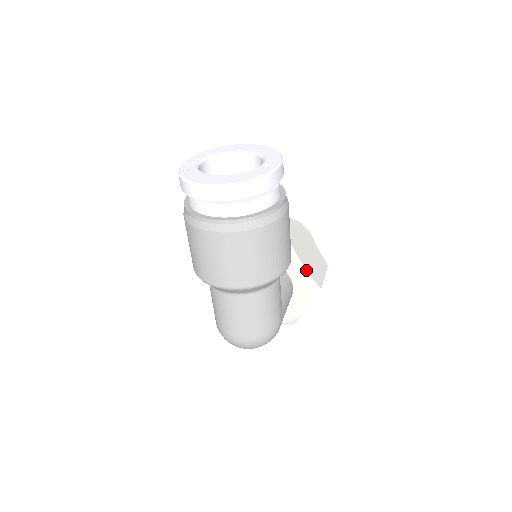
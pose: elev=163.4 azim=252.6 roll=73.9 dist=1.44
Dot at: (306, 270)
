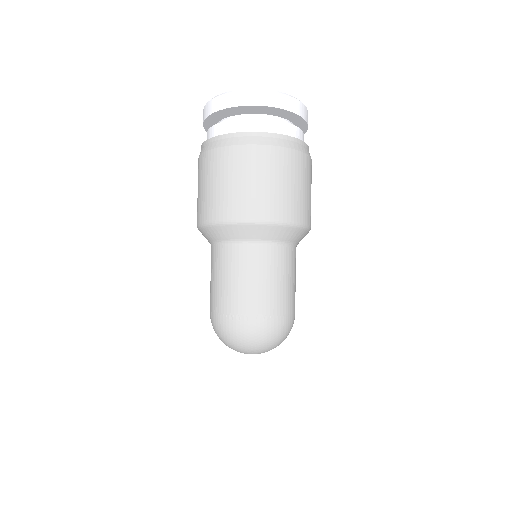
Dot at: (310, 280)
